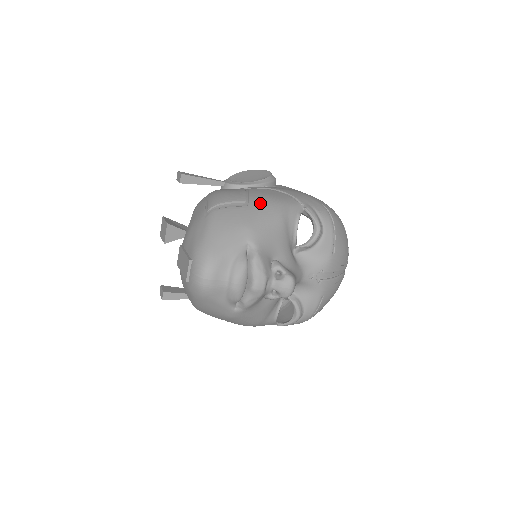
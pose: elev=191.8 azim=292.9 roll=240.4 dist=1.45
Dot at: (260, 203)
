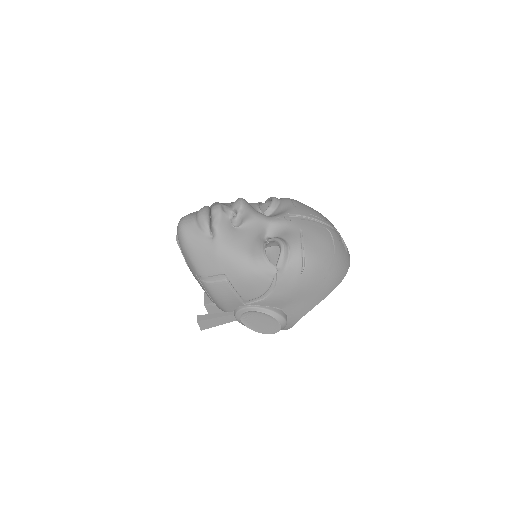
Dot at: occluded
